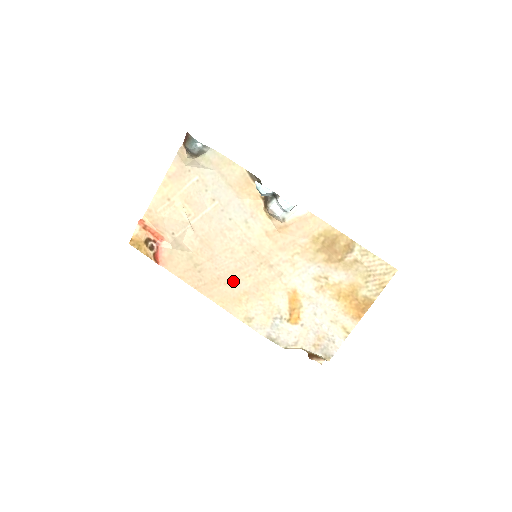
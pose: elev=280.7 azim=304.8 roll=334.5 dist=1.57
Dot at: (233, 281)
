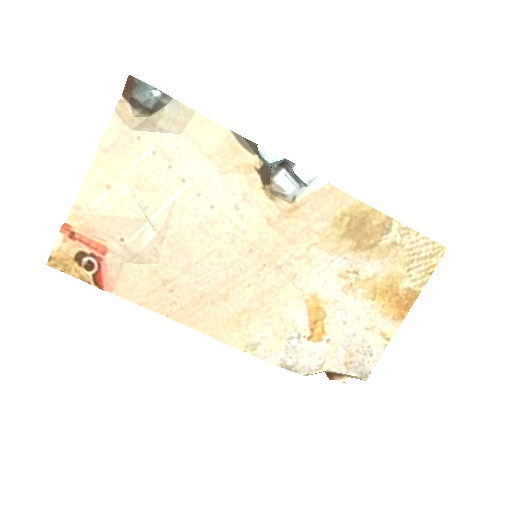
Dot at: (225, 297)
